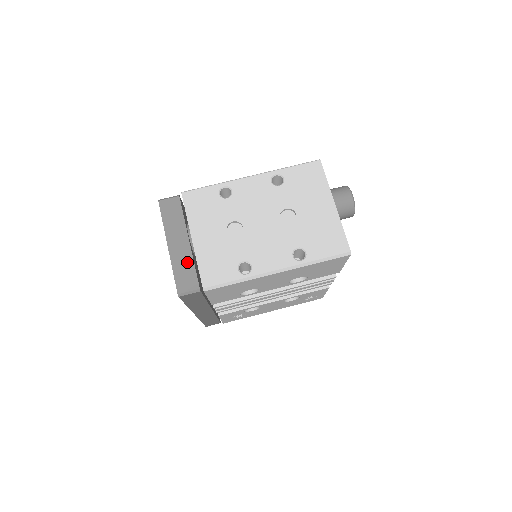
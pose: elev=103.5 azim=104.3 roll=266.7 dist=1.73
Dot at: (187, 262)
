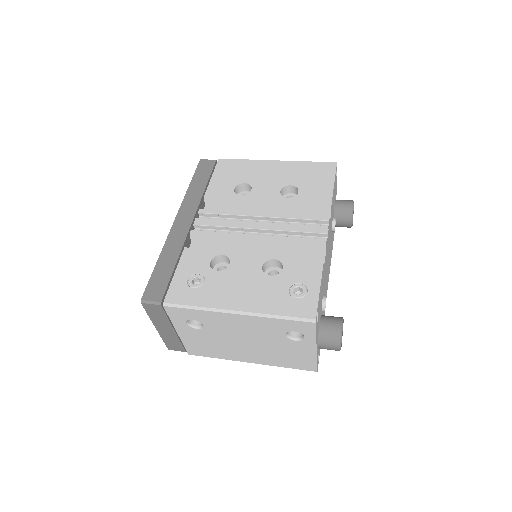
Dot at: occluded
